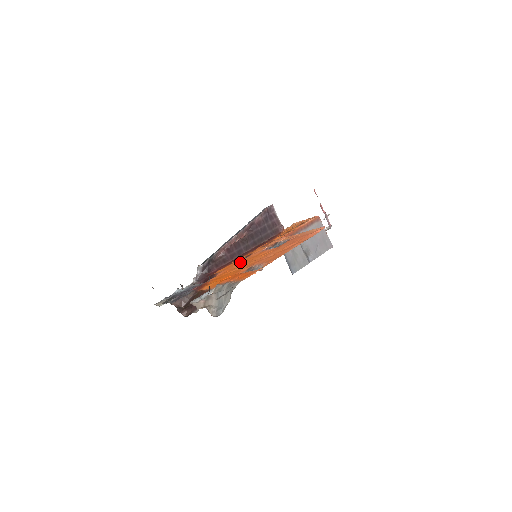
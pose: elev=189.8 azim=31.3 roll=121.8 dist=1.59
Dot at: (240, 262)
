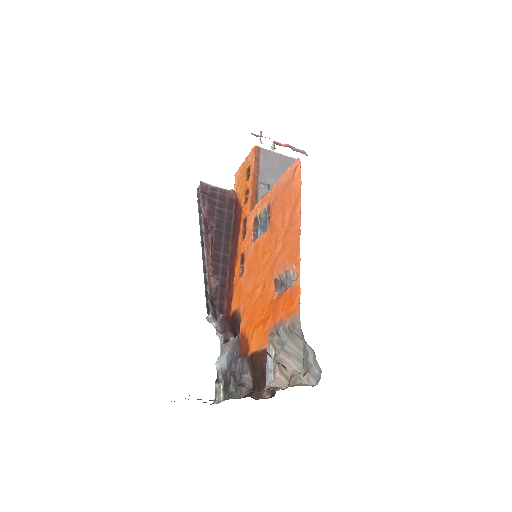
Dot at: (246, 277)
